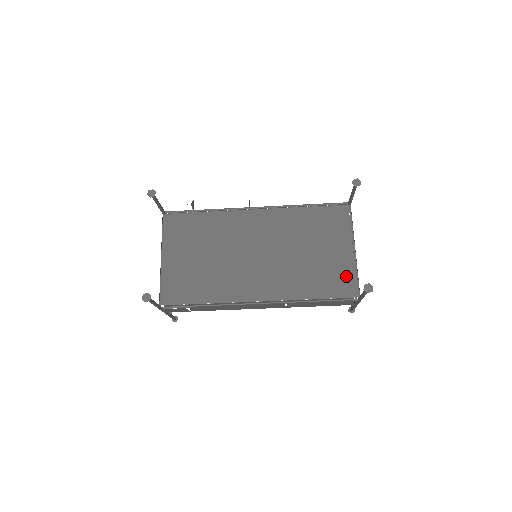
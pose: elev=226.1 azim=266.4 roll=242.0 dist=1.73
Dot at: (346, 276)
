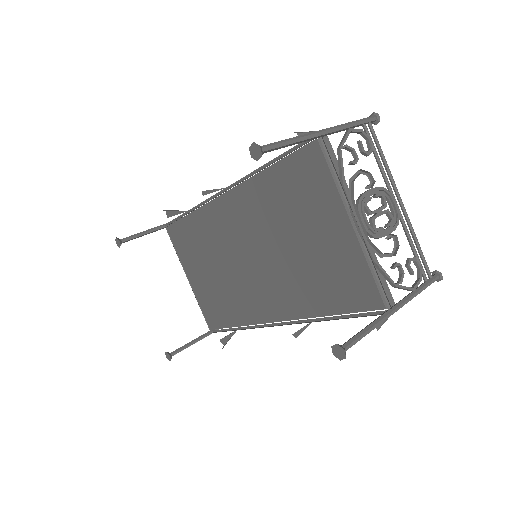
Dot at: (357, 275)
